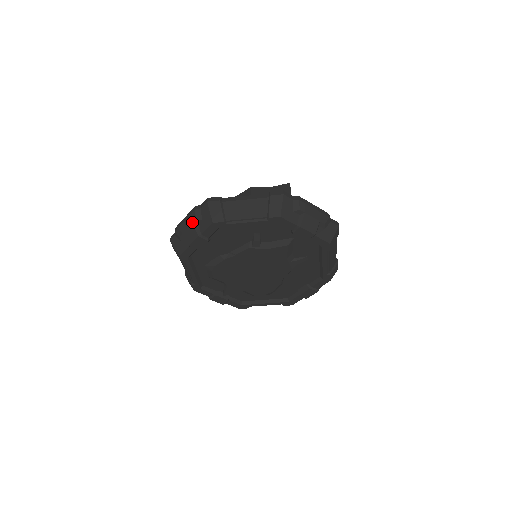
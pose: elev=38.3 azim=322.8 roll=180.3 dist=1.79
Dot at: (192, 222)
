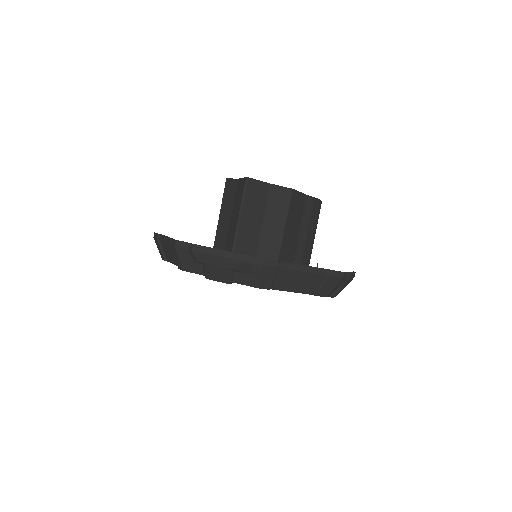
Dot at: occluded
